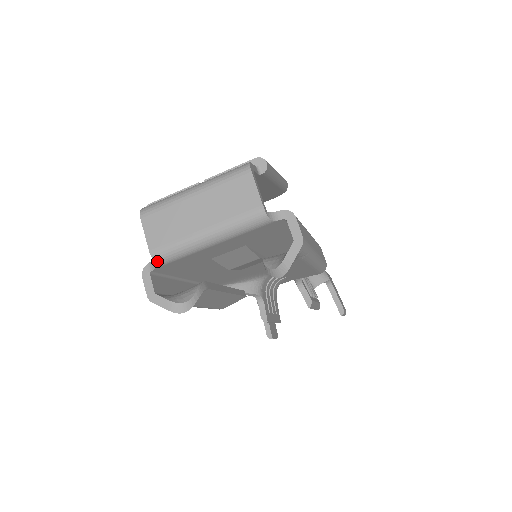
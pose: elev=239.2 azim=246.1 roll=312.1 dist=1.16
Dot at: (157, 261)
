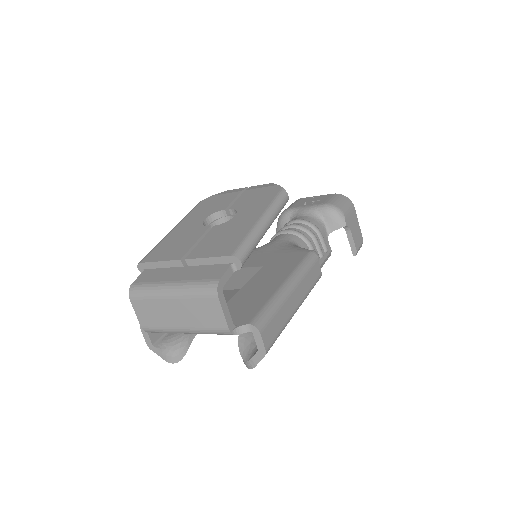
Dot at: occluded
